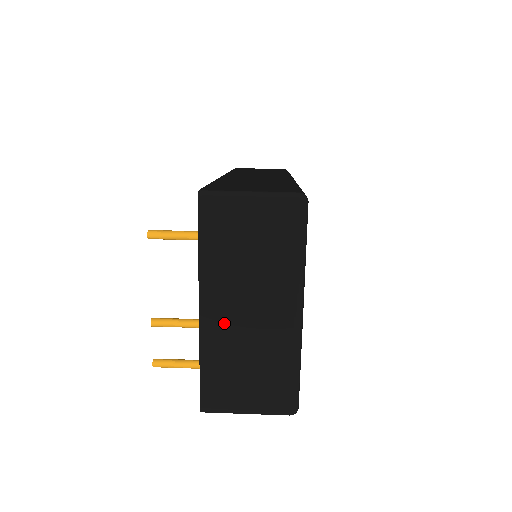
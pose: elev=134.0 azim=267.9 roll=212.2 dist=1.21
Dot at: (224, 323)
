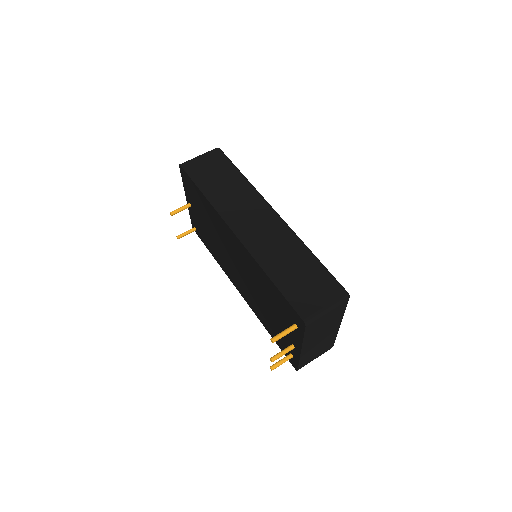
Dot at: (311, 347)
